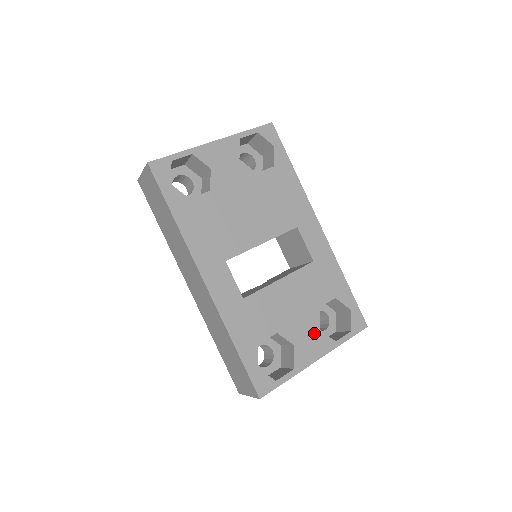
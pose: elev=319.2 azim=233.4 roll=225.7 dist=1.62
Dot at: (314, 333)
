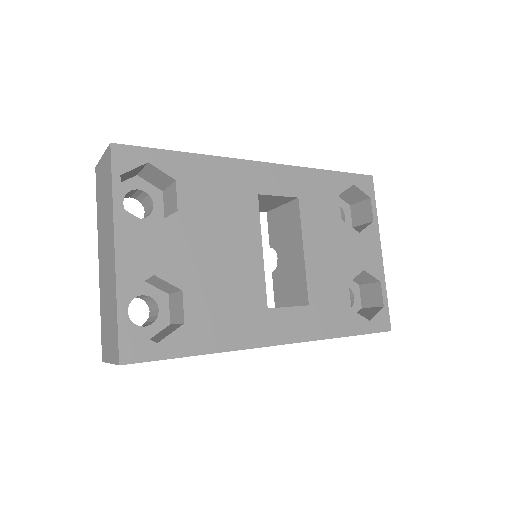
Dot at: (360, 241)
